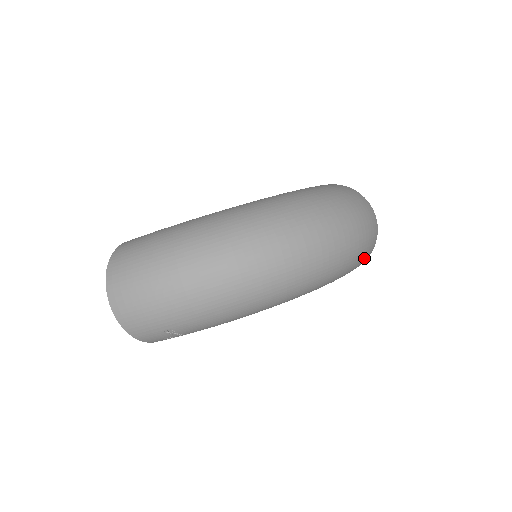
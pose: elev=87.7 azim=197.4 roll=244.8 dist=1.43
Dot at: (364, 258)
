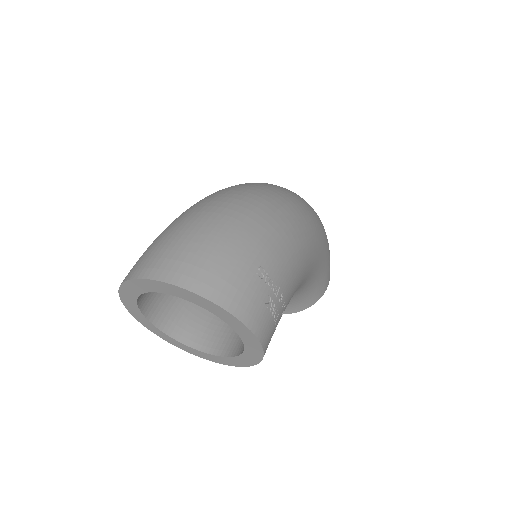
Dot at: occluded
